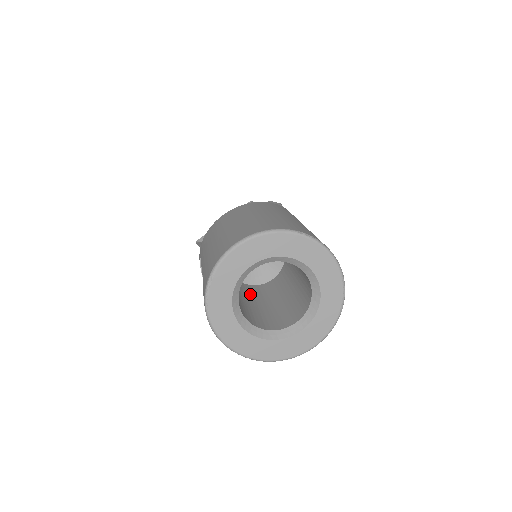
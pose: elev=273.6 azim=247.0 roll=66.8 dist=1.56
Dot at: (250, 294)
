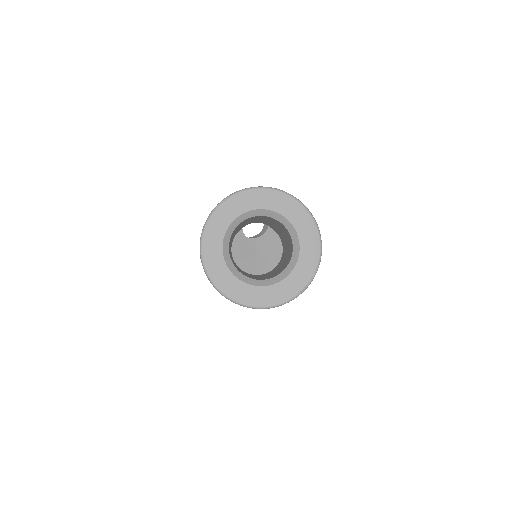
Dot at: (236, 265)
